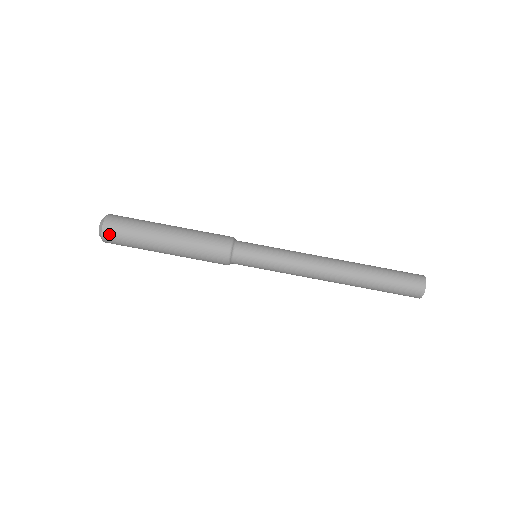
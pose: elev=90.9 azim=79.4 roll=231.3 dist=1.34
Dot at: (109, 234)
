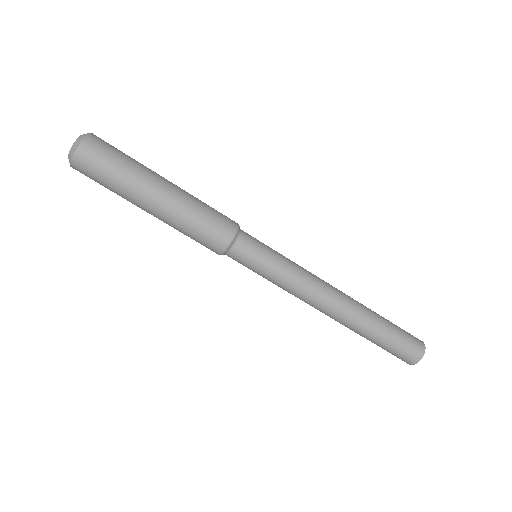
Dot at: (80, 170)
